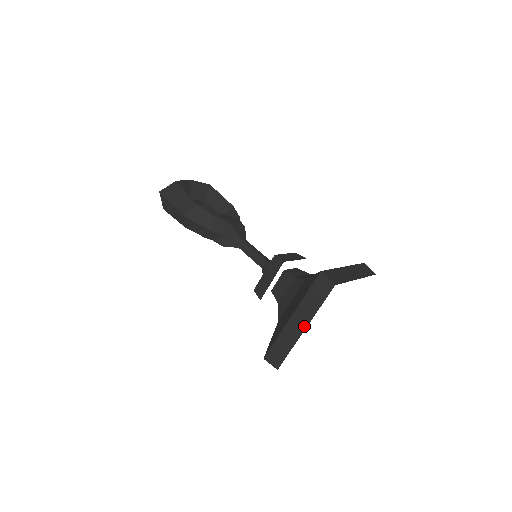
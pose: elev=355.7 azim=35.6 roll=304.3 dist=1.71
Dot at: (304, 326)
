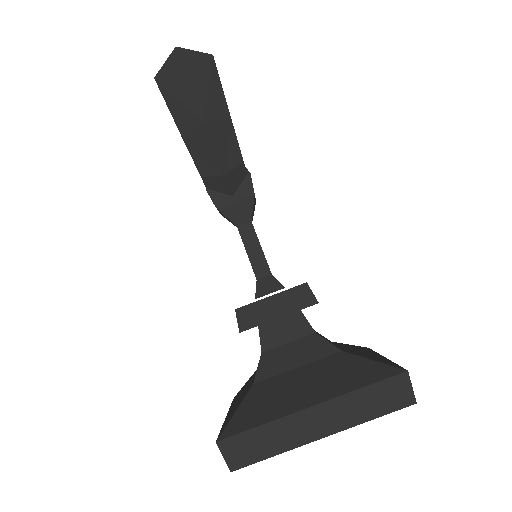
Dot at: (326, 432)
